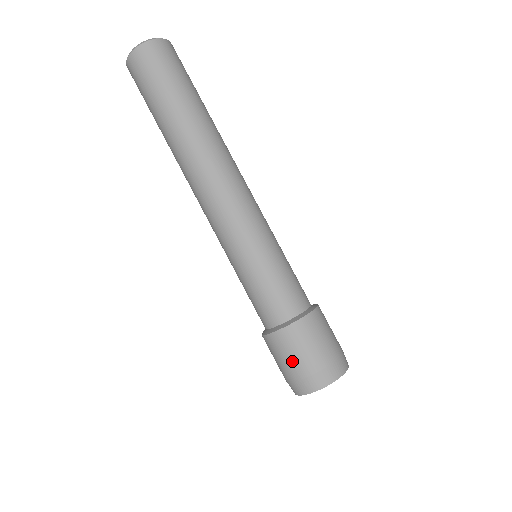
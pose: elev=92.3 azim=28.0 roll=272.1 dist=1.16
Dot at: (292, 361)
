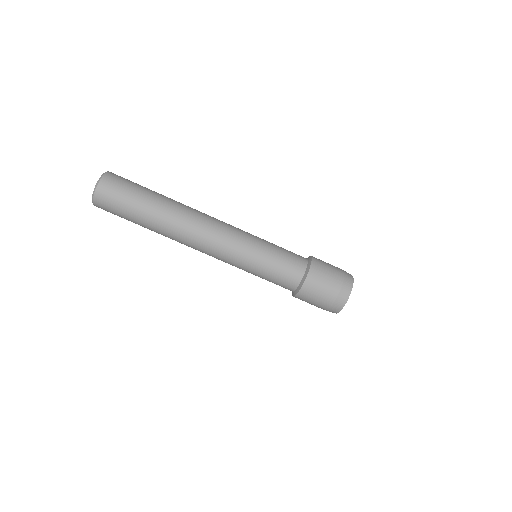
Dot at: (320, 299)
